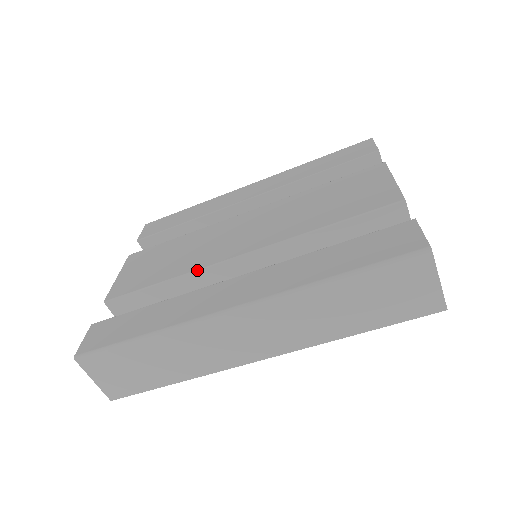
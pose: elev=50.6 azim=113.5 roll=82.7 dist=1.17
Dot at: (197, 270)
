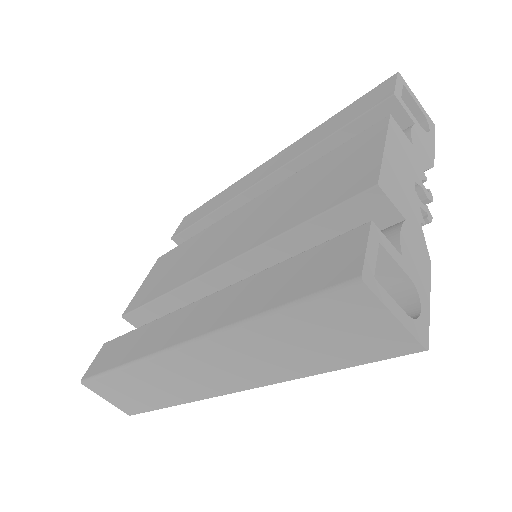
Dot at: (182, 285)
